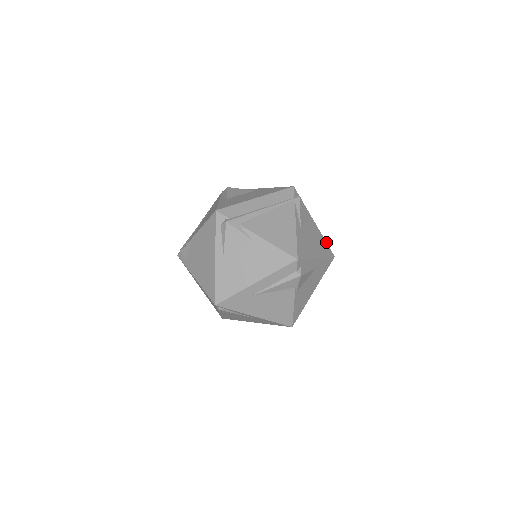
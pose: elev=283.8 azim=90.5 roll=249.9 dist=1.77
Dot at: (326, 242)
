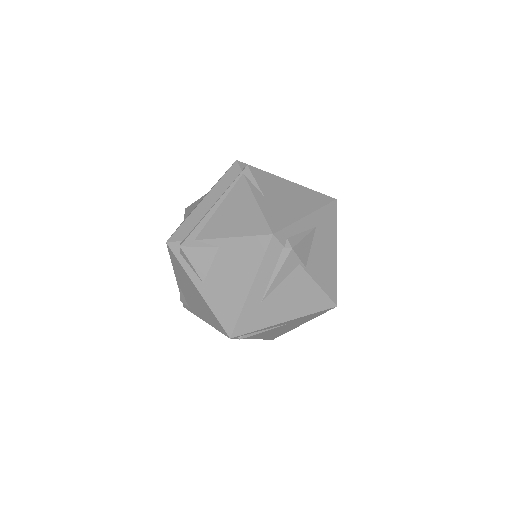
Dot at: (315, 191)
